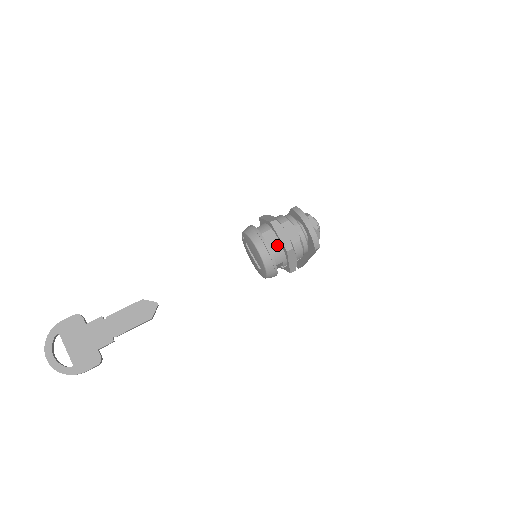
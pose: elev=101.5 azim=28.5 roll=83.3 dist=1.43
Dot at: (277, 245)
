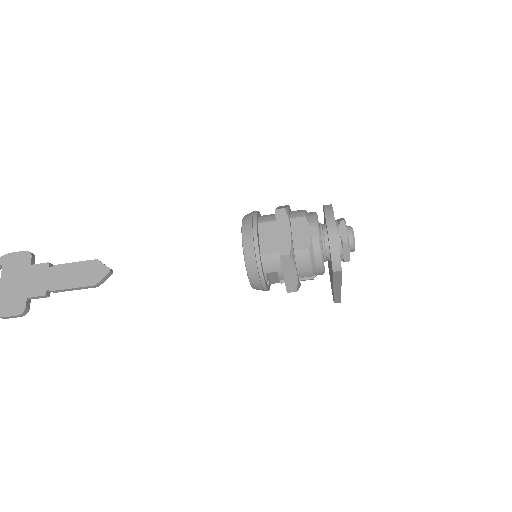
Dot at: (274, 244)
